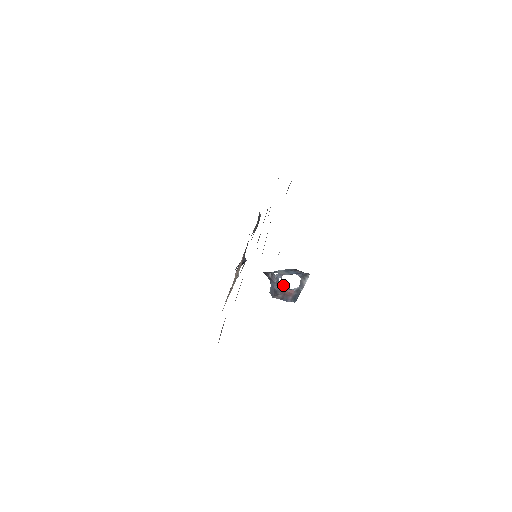
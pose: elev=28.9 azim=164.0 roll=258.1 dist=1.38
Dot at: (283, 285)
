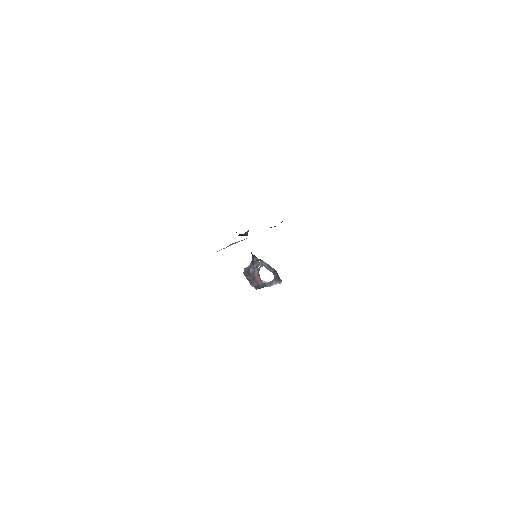
Dot at: (258, 272)
